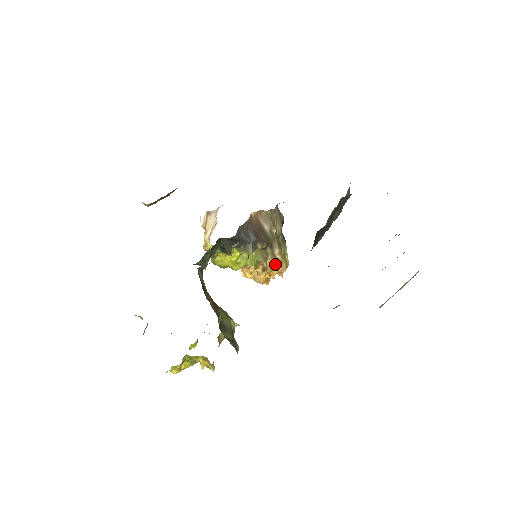
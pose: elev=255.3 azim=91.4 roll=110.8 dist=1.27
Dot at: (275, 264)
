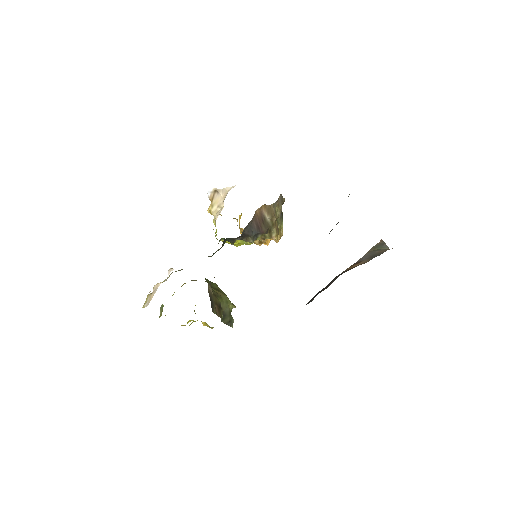
Dot at: occluded
